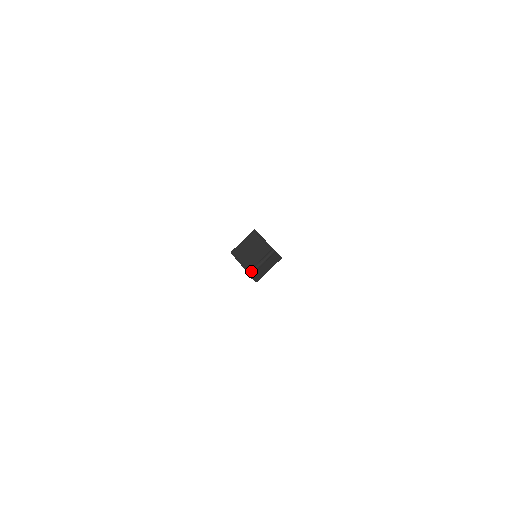
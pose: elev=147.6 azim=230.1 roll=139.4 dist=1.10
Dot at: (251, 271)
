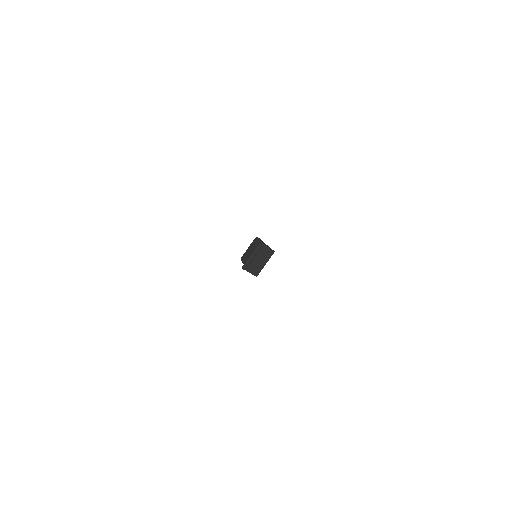
Dot at: (244, 264)
